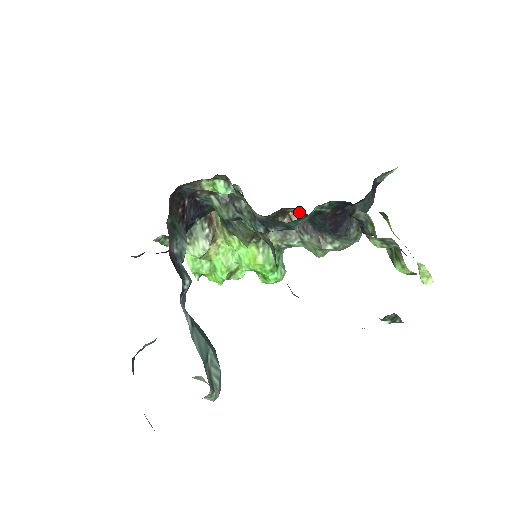
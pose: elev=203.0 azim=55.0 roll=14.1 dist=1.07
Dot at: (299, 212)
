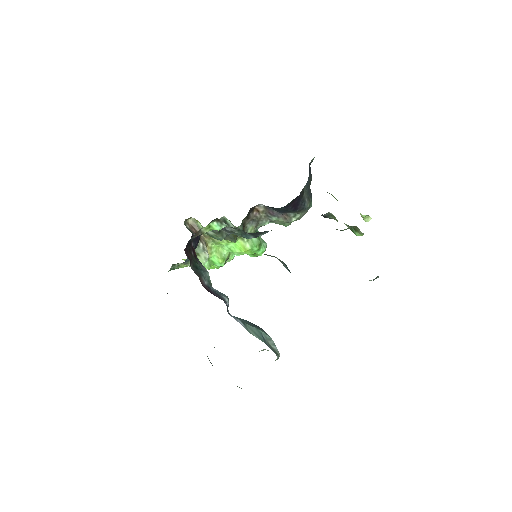
Dot at: (263, 205)
